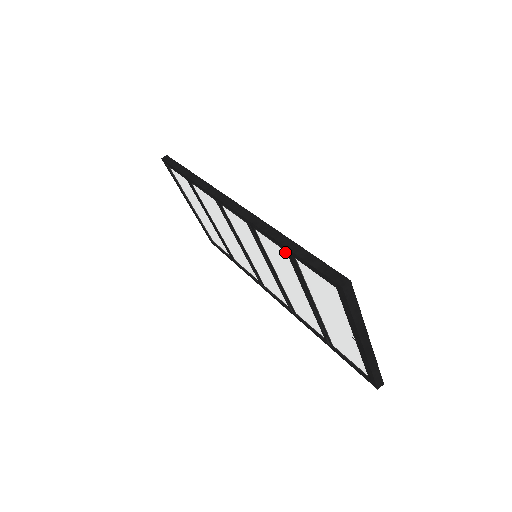
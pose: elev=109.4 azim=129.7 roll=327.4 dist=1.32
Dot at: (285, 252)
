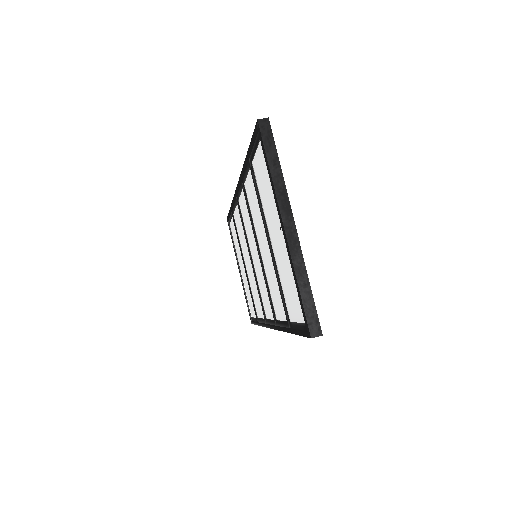
Dot at: (251, 172)
